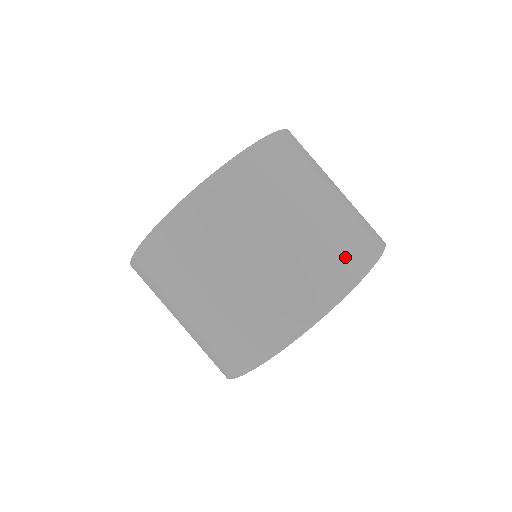
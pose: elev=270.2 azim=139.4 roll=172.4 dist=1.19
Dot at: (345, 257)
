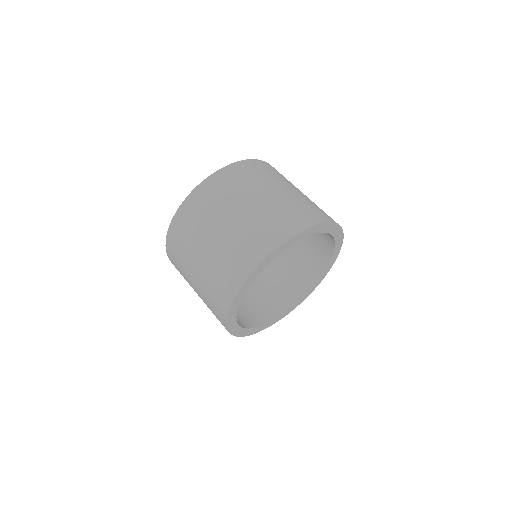
Dot at: (300, 215)
